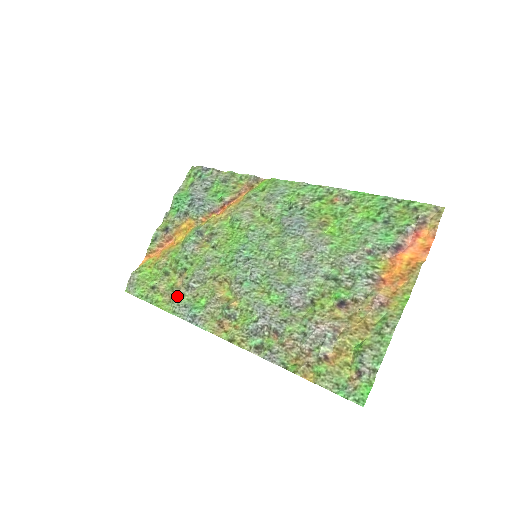
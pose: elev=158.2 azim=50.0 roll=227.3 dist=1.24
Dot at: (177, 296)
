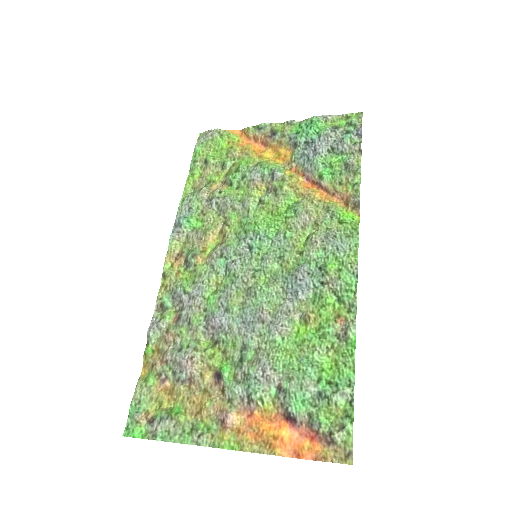
Dot at: (198, 194)
